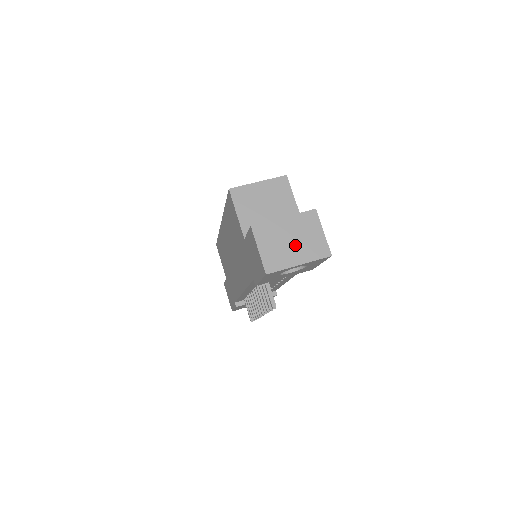
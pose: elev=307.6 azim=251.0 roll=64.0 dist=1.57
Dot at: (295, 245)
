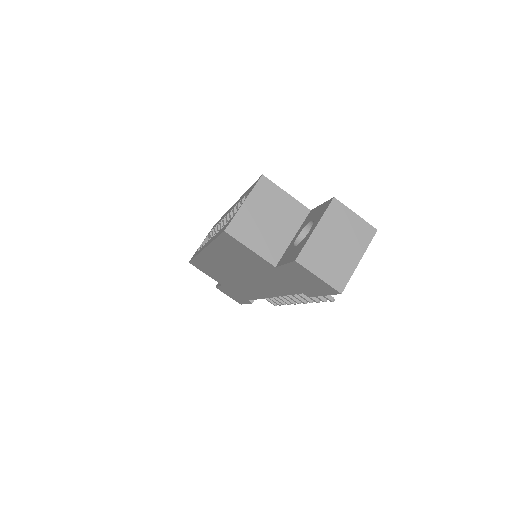
Dot at: (343, 246)
